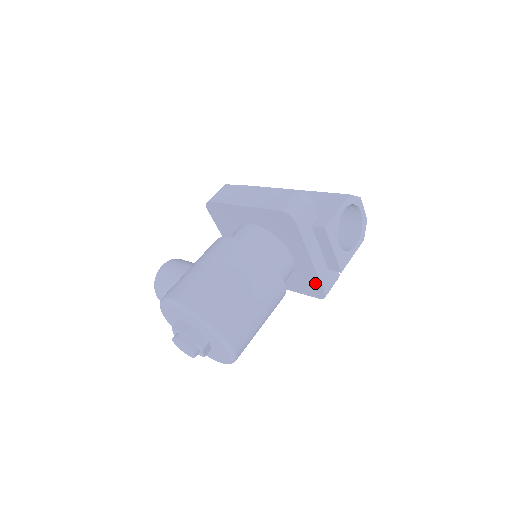
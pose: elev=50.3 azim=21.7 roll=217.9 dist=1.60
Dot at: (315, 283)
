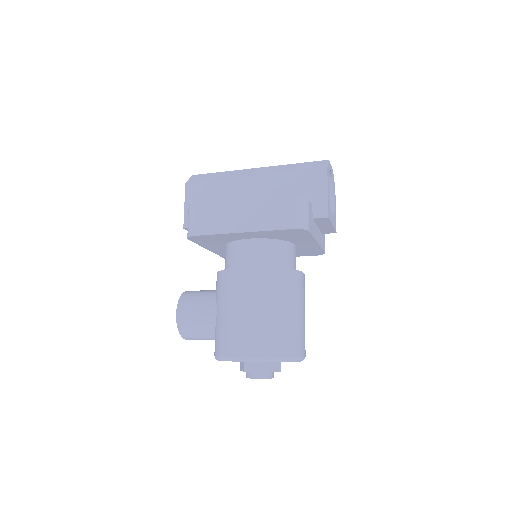
Dot at: (316, 251)
